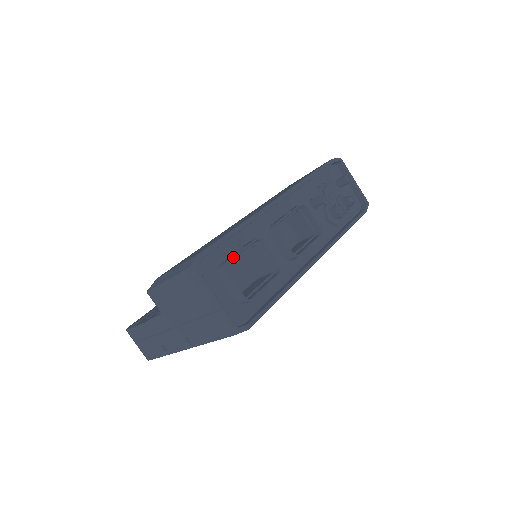
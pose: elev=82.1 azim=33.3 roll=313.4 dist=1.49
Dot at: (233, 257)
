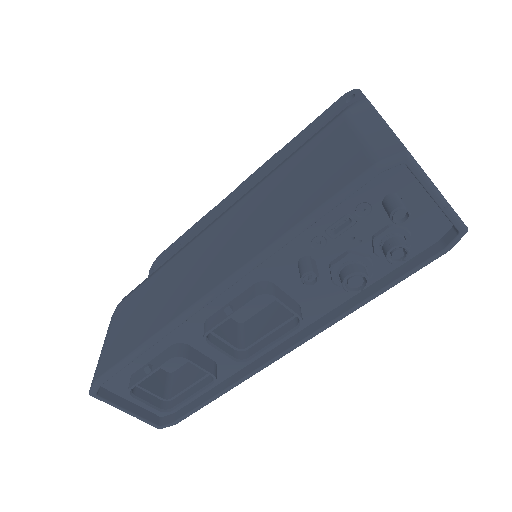
Dot at: (136, 384)
